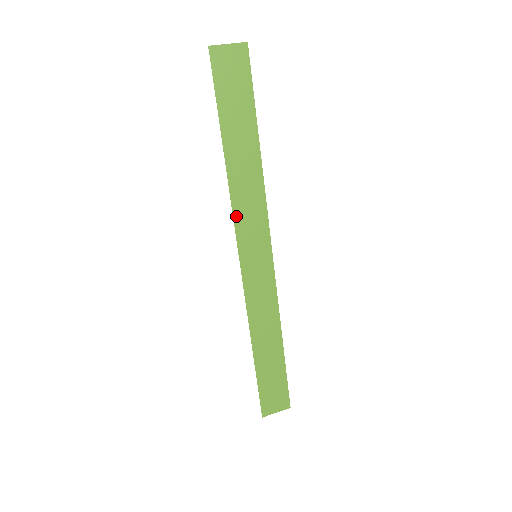
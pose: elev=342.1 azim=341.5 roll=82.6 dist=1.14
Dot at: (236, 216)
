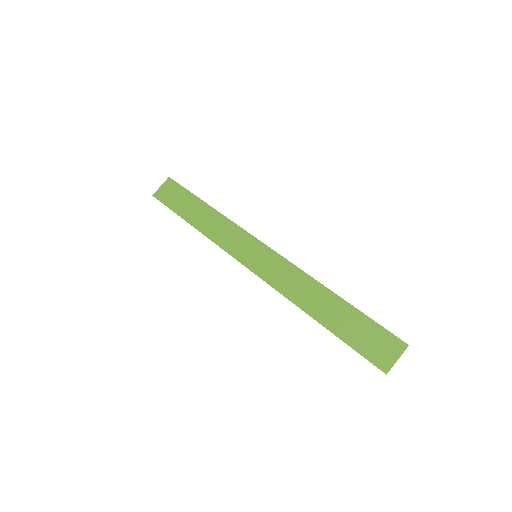
Dot at: (223, 247)
